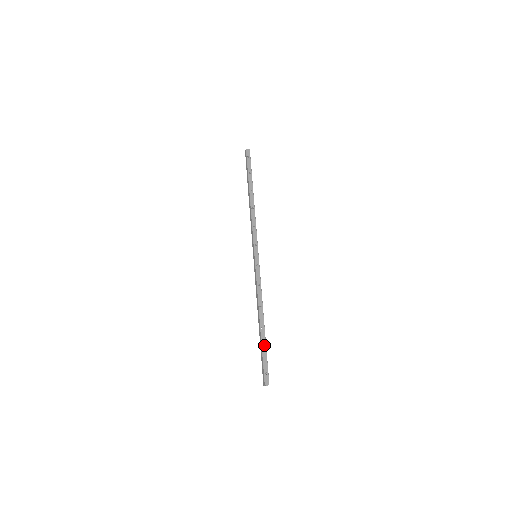
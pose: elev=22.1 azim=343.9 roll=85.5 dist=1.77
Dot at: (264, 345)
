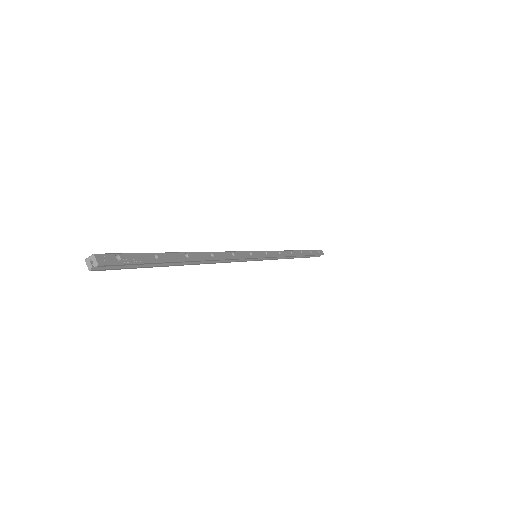
Dot at: (164, 257)
